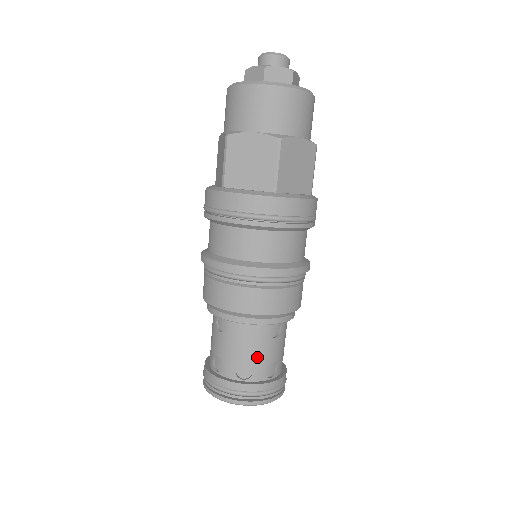
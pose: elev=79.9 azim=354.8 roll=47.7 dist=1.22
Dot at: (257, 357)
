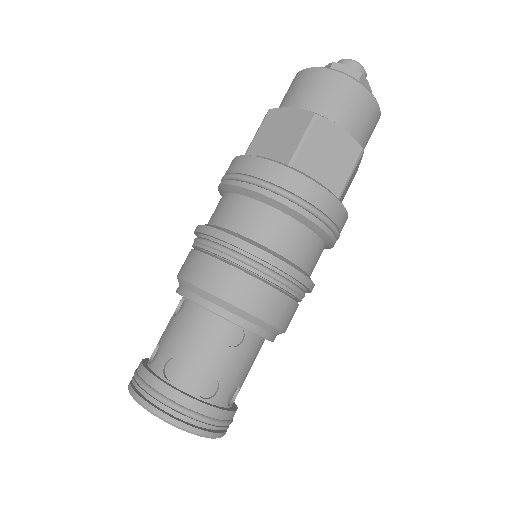
Dot at: (196, 357)
